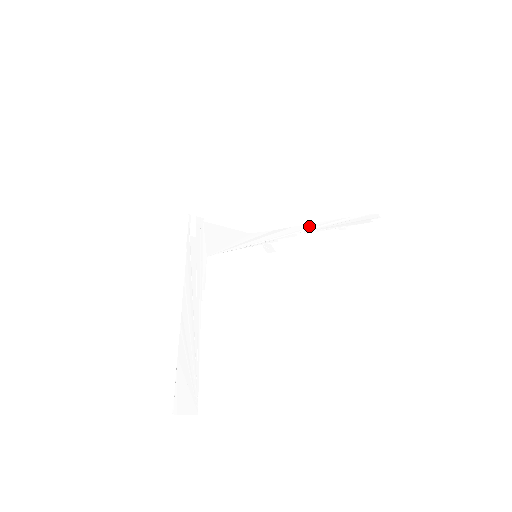
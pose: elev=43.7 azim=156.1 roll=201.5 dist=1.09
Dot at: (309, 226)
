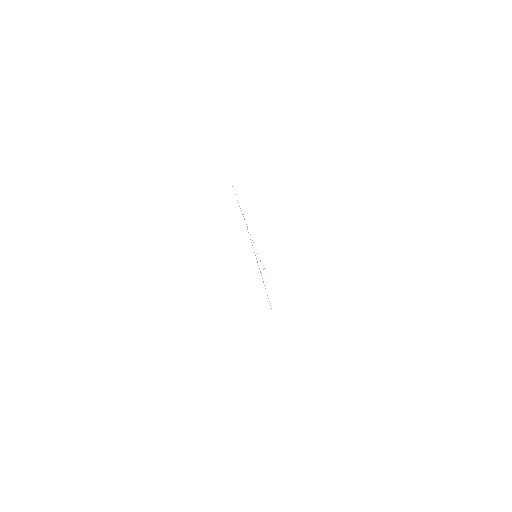
Dot at: occluded
